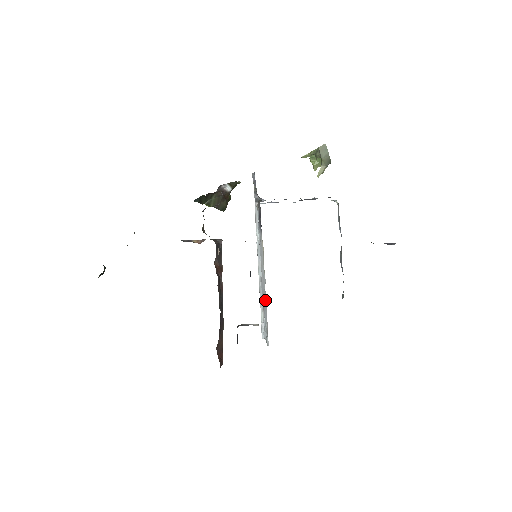
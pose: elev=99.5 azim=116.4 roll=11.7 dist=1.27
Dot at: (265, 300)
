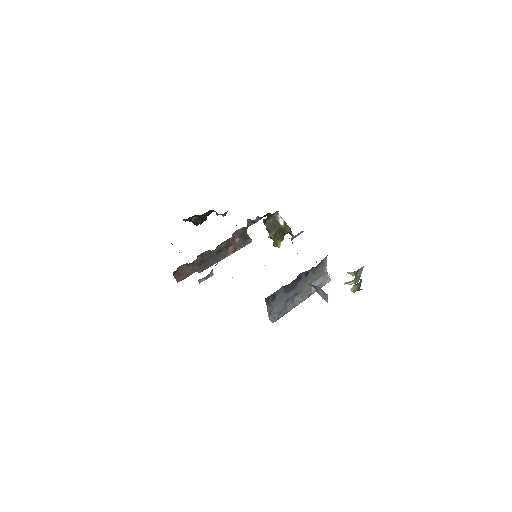
Dot at: occluded
